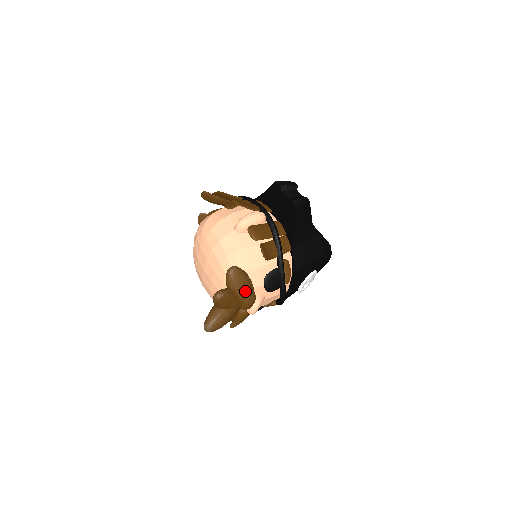
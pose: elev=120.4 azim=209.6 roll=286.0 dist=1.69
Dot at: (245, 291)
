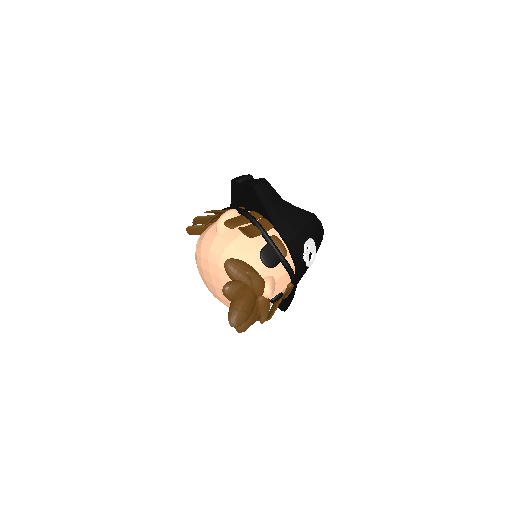
Dot at: (246, 273)
